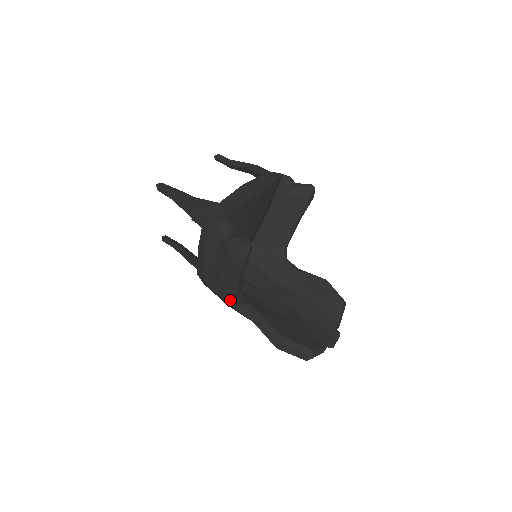
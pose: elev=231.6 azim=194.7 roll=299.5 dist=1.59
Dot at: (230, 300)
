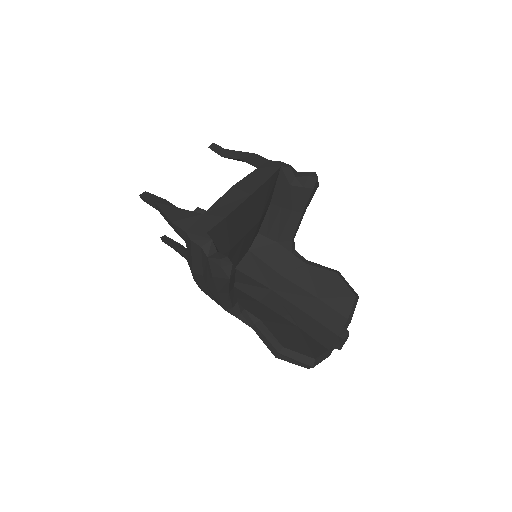
Dot at: (226, 309)
